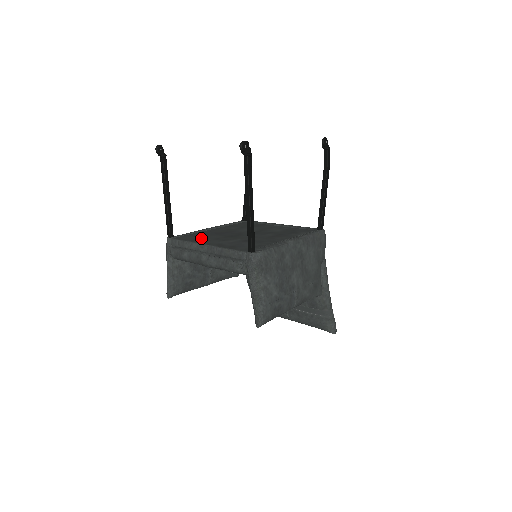
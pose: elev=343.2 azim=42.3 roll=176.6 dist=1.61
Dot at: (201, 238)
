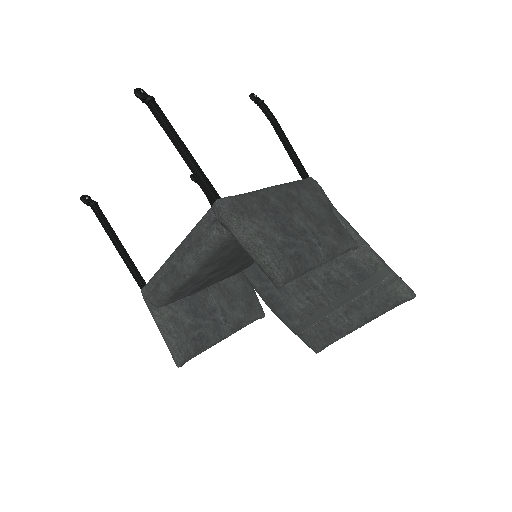
Dot at: occluded
